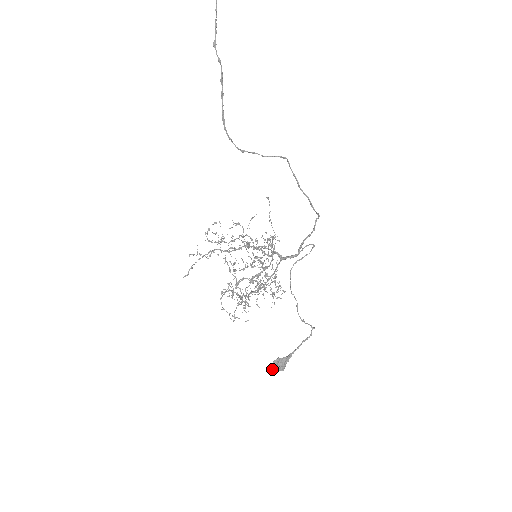
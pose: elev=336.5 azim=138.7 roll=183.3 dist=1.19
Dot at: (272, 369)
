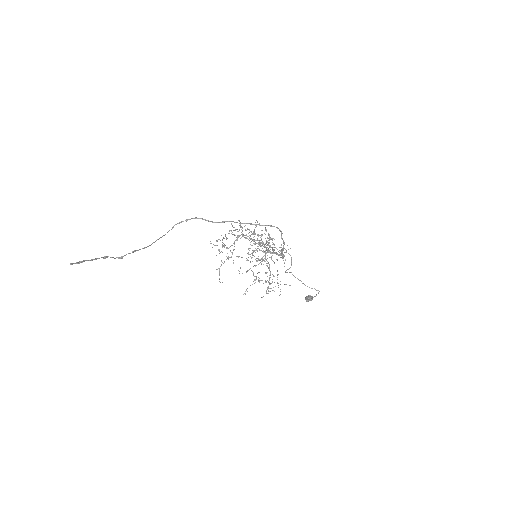
Dot at: occluded
